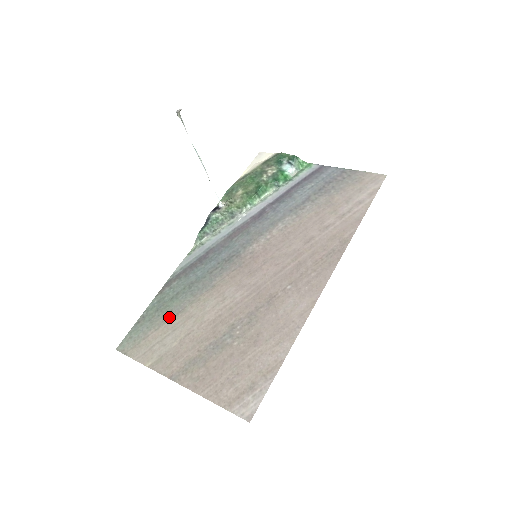
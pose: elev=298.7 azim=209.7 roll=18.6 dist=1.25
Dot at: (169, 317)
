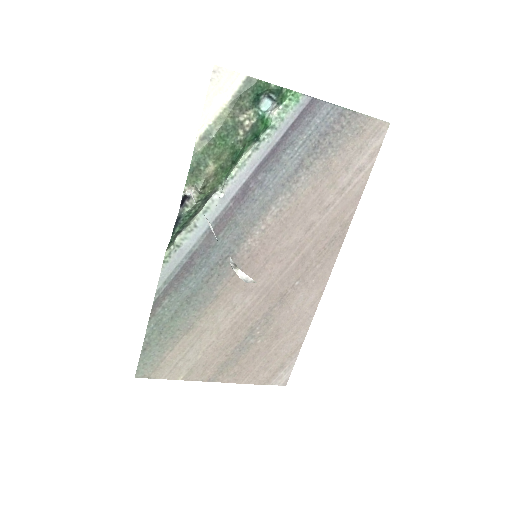
Dot at: (180, 337)
